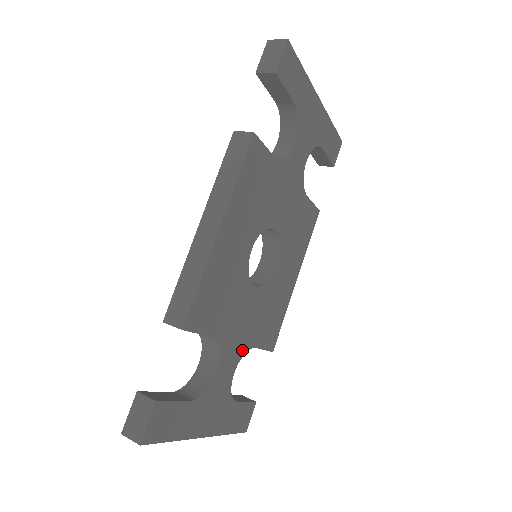
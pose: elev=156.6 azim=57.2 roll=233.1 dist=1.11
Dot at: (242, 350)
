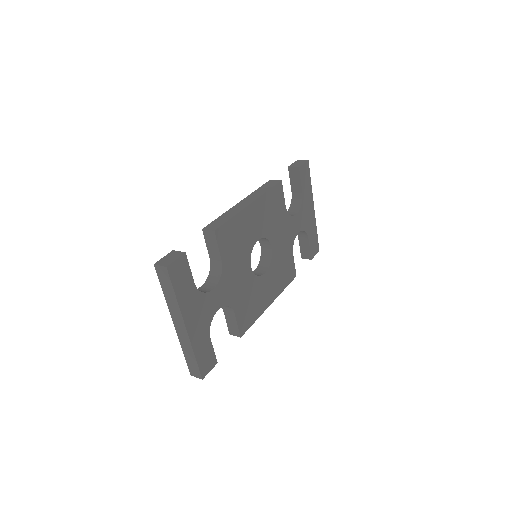
Dot at: (229, 300)
